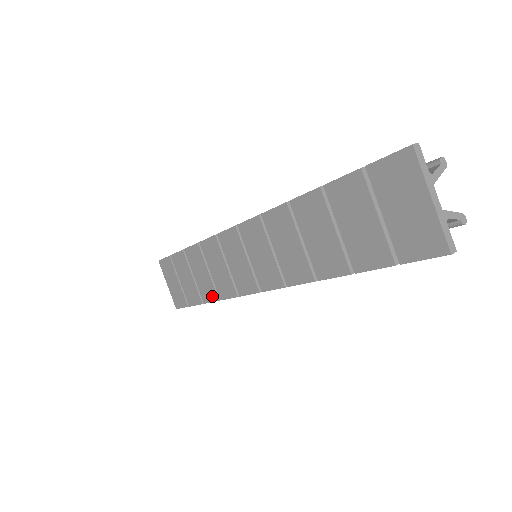
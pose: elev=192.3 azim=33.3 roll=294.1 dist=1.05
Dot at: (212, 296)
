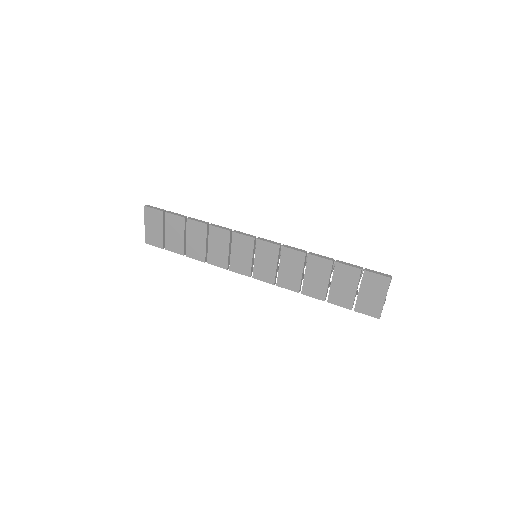
Dot at: (199, 257)
